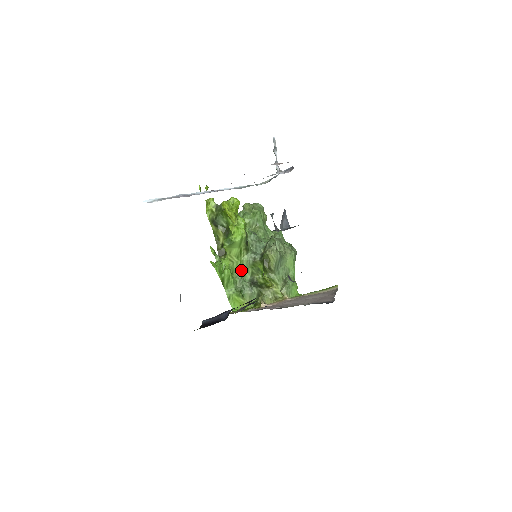
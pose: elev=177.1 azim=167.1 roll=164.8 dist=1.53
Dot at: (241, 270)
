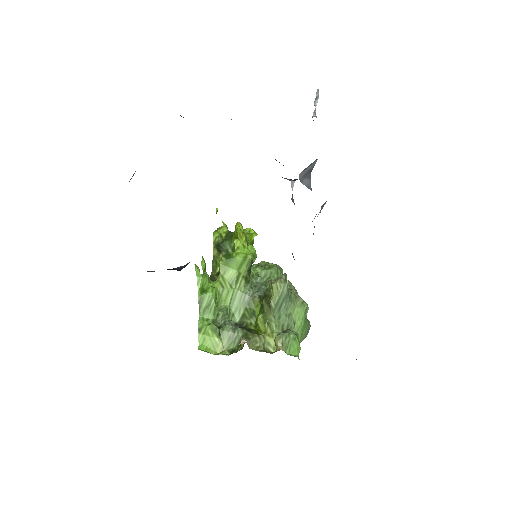
Dot at: (230, 306)
